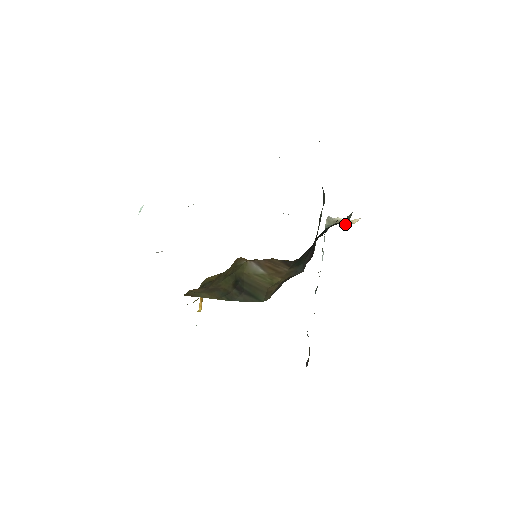
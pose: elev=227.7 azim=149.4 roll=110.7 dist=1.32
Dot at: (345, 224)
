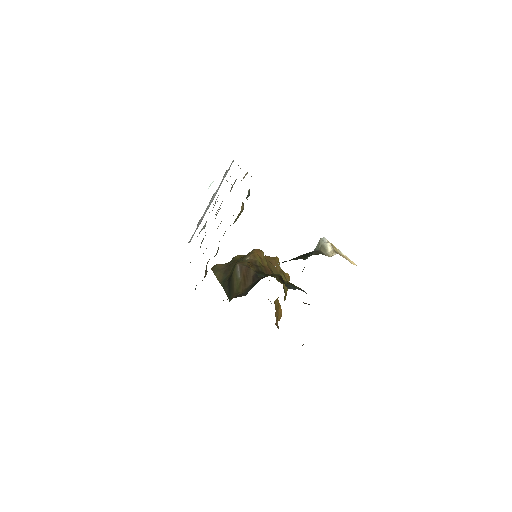
Dot at: (325, 254)
